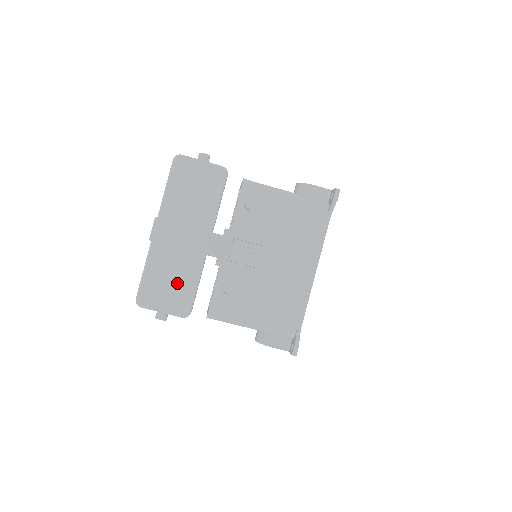
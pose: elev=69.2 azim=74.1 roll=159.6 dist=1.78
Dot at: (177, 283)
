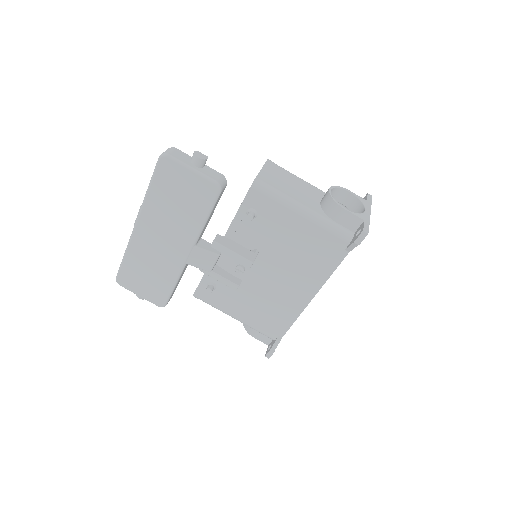
Dot at: (154, 279)
